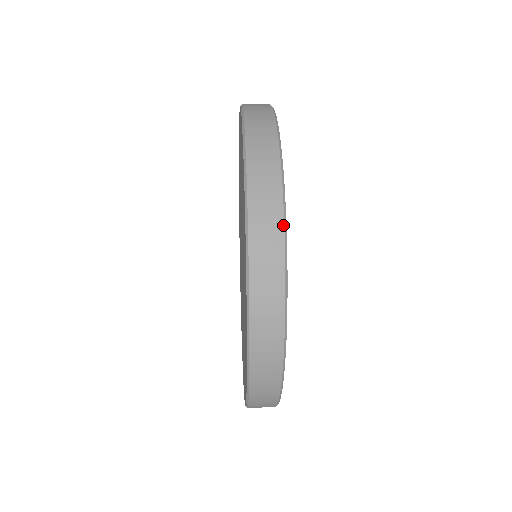
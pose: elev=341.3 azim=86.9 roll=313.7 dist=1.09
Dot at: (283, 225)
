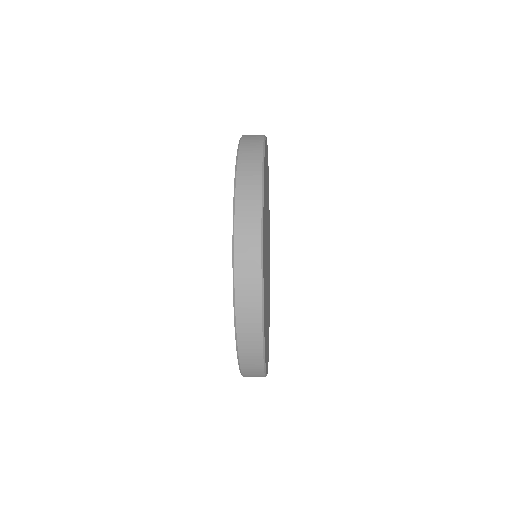
Dot at: (261, 192)
